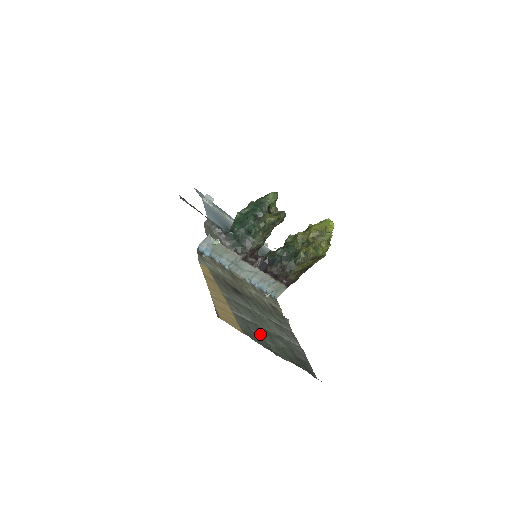
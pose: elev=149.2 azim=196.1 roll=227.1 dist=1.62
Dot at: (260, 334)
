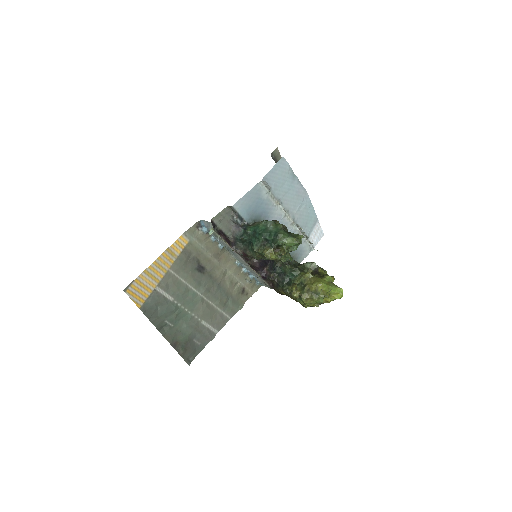
Dot at: (164, 314)
